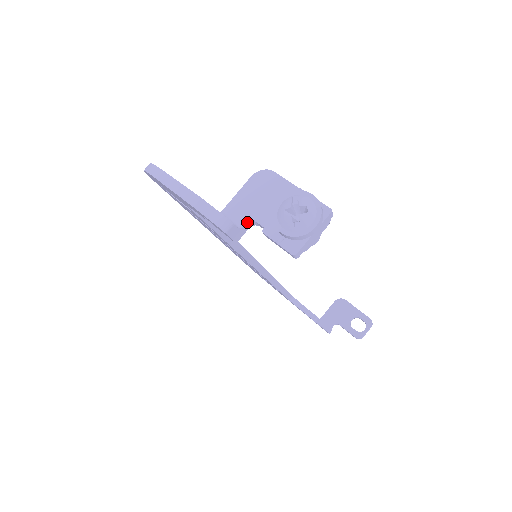
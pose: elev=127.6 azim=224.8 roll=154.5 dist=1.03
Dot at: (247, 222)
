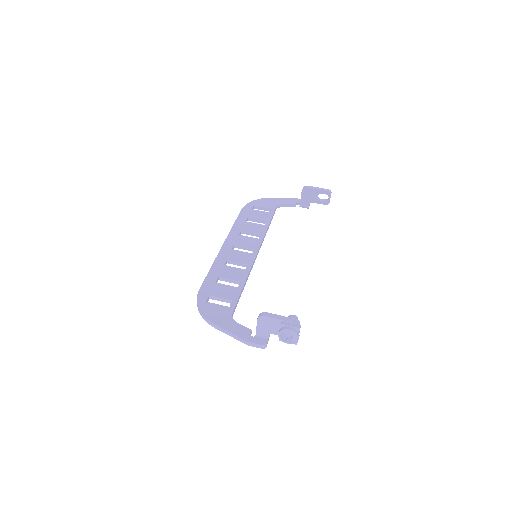
Dot at: (269, 335)
